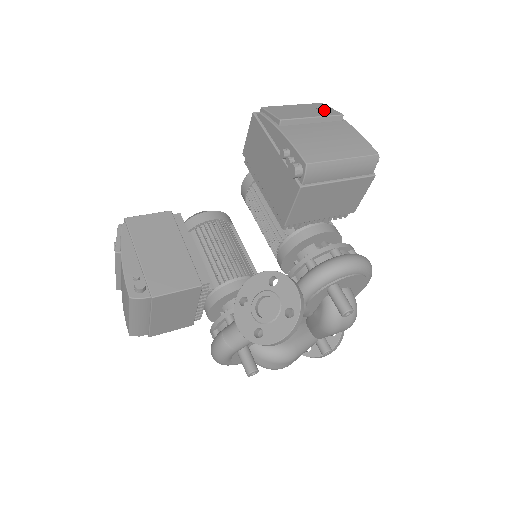
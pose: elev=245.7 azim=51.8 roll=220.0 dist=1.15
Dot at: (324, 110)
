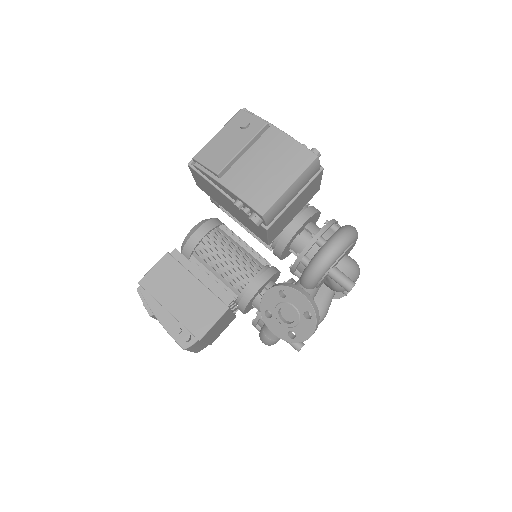
Dot at: (248, 126)
